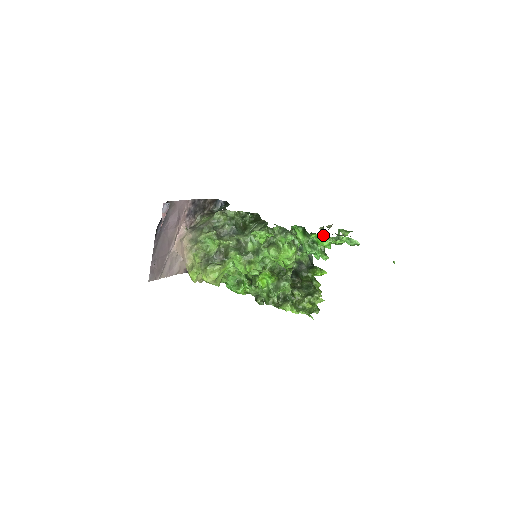
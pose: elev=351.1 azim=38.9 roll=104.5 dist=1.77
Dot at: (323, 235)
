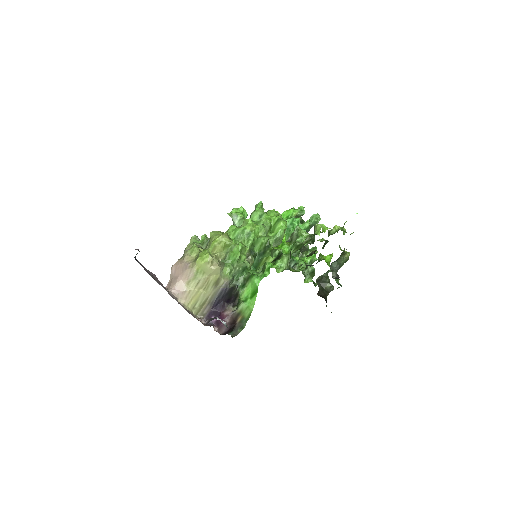
Dot at: occluded
